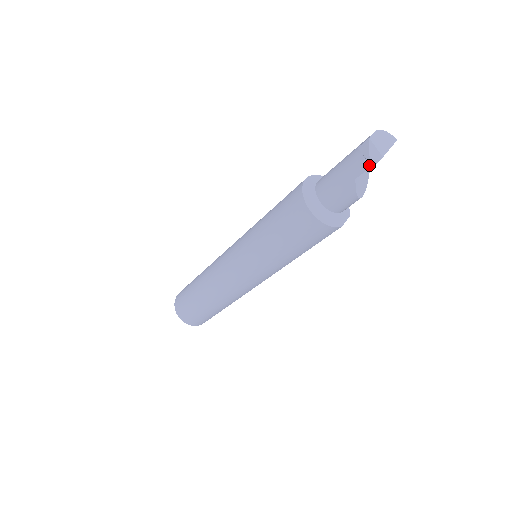
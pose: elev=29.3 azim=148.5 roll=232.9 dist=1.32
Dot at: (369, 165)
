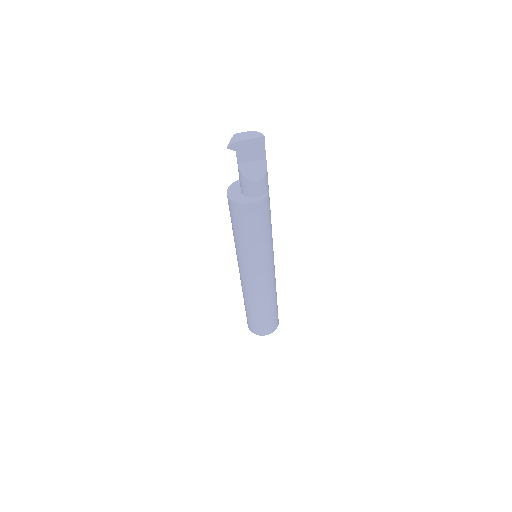
Dot at: (236, 151)
